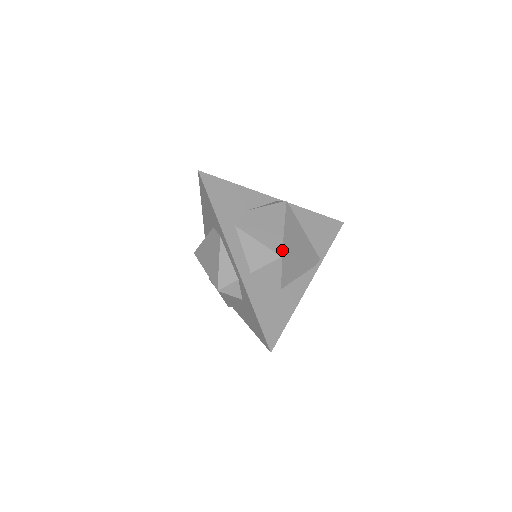
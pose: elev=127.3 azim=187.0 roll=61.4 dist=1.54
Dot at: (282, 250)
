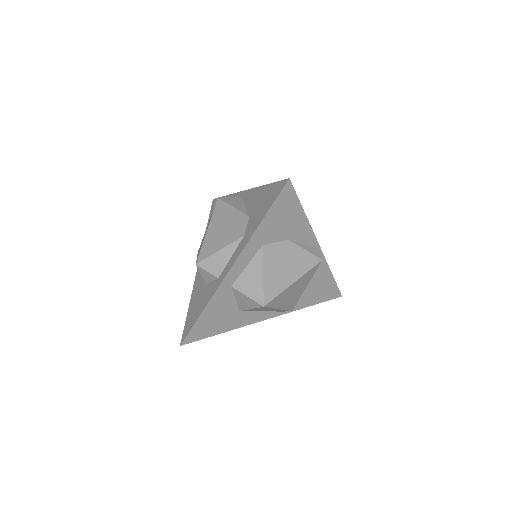
Dot at: (270, 301)
